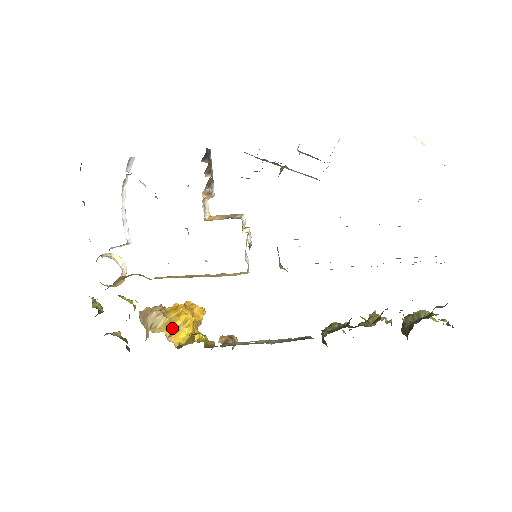
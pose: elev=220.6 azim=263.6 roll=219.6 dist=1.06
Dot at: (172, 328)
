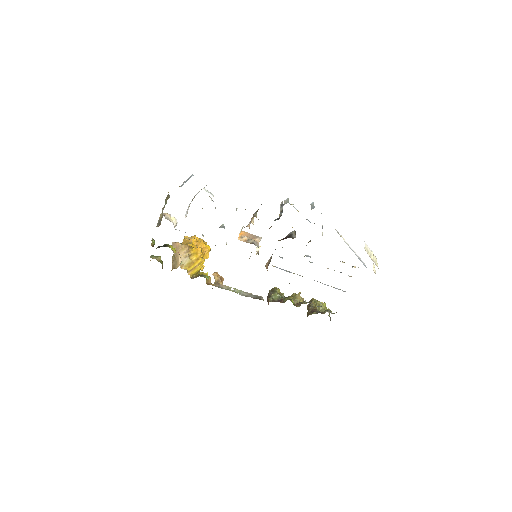
Dot at: (192, 267)
